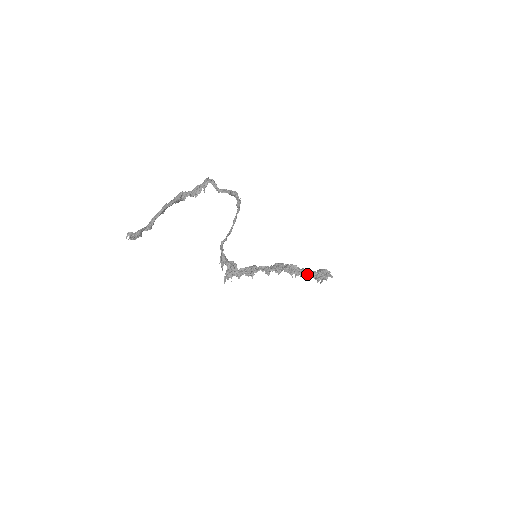
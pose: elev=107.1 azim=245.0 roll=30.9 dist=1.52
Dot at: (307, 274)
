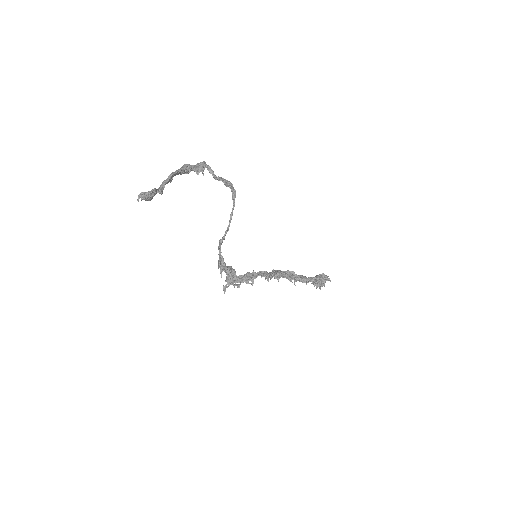
Dot at: (306, 278)
